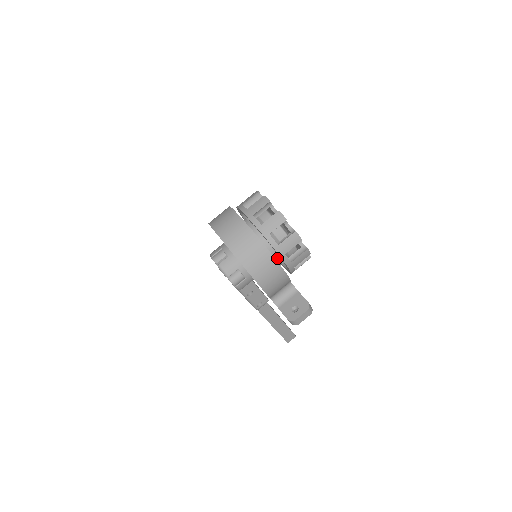
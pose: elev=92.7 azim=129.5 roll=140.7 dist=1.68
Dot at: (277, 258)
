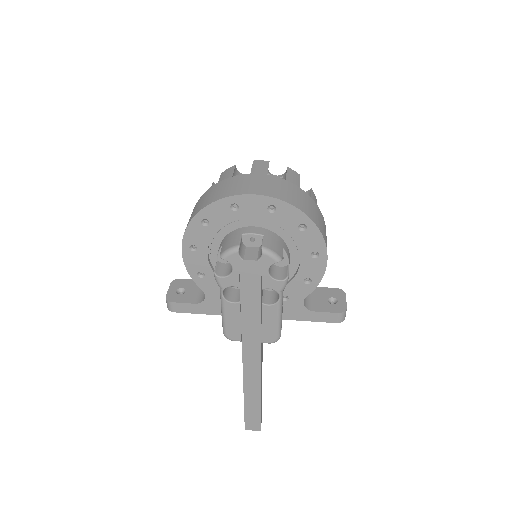
Dot at: occluded
